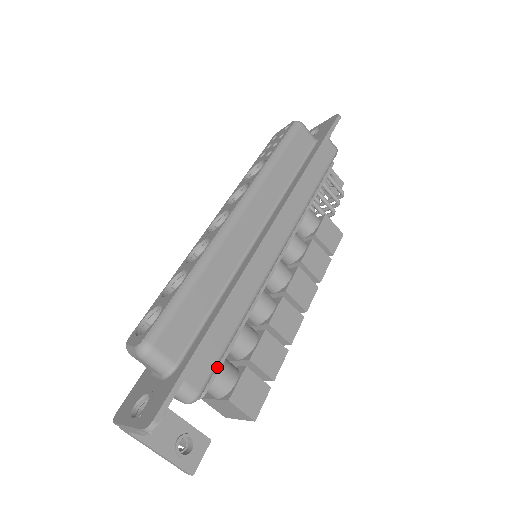
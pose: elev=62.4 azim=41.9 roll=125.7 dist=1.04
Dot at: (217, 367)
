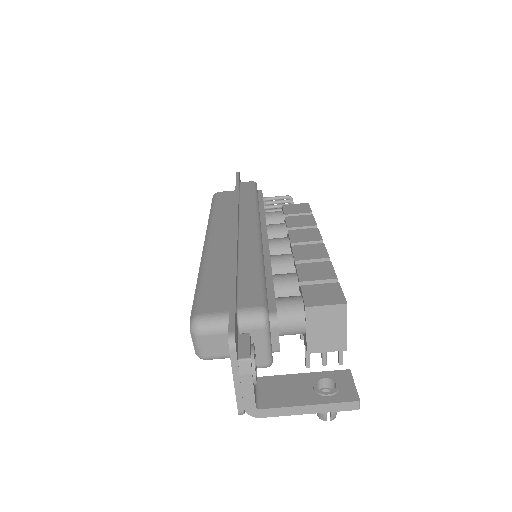
Dot at: (271, 298)
